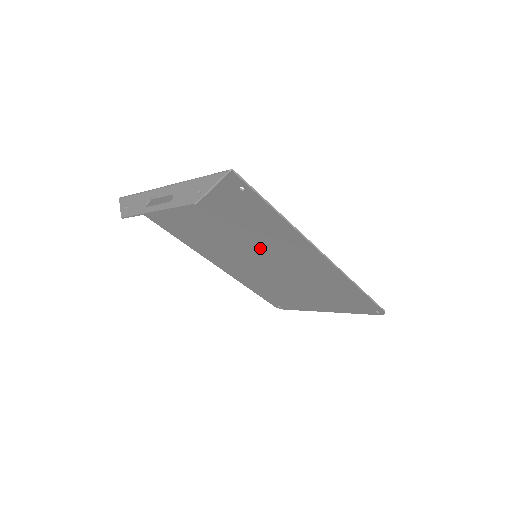
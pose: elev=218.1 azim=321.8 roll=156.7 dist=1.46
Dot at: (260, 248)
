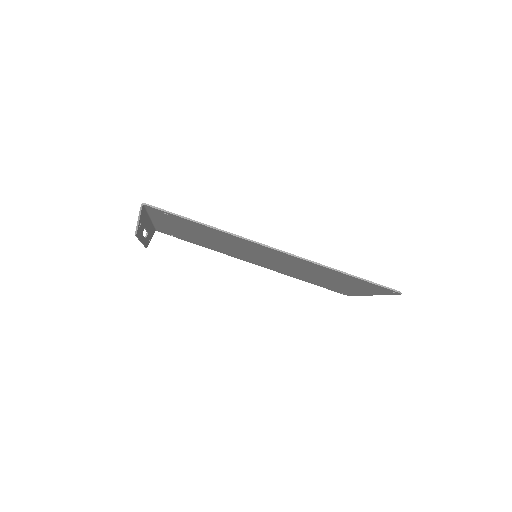
Dot at: (246, 250)
